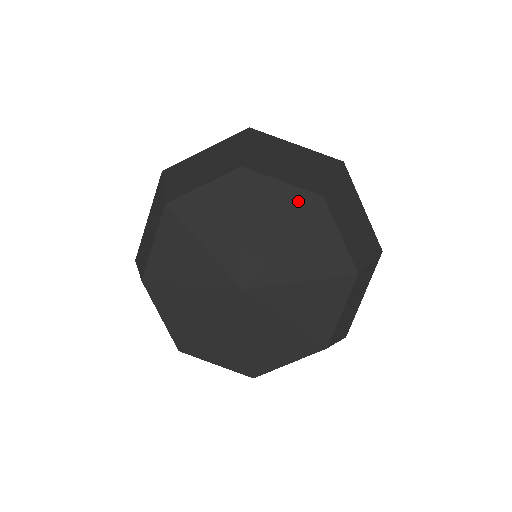
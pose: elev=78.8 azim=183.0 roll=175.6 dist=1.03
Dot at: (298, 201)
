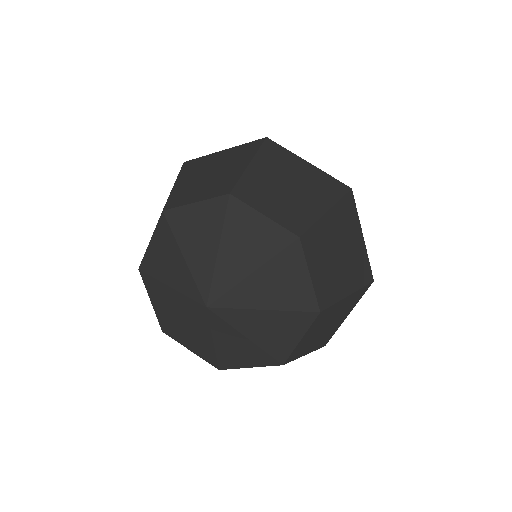
Dot at: (213, 211)
